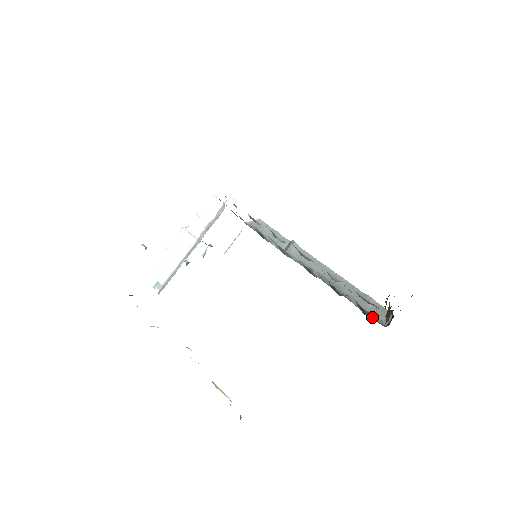
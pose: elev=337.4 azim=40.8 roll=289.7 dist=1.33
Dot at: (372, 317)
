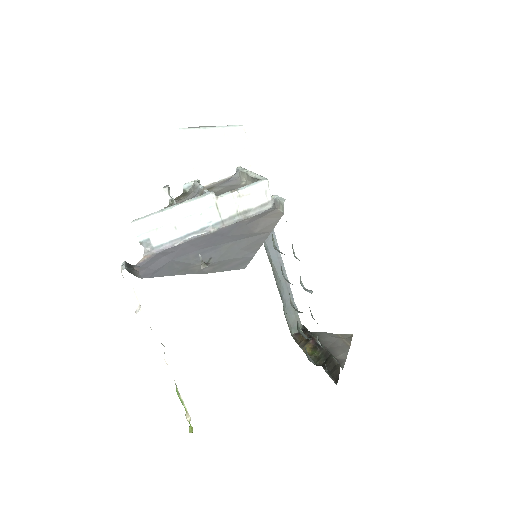
Dot at: (288, 324)
